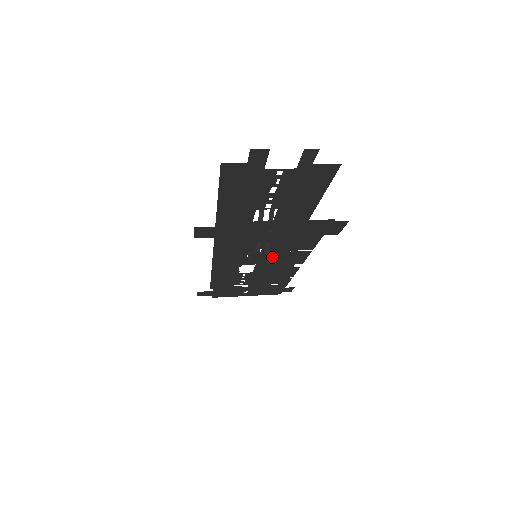
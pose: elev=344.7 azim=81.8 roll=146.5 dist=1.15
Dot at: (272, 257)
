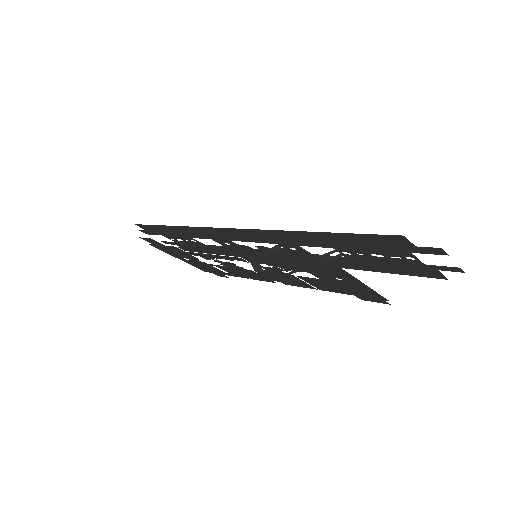
Dot at: (283, 275)
